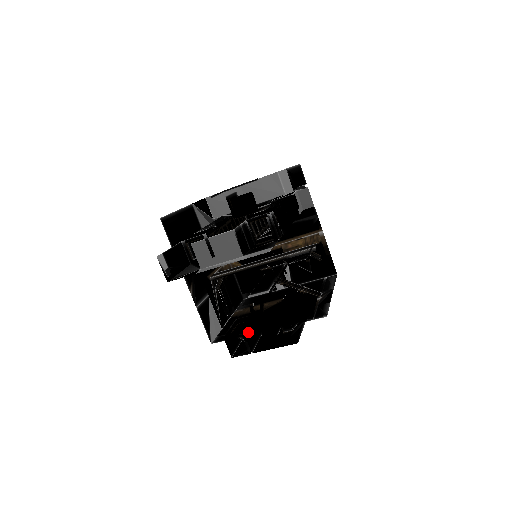
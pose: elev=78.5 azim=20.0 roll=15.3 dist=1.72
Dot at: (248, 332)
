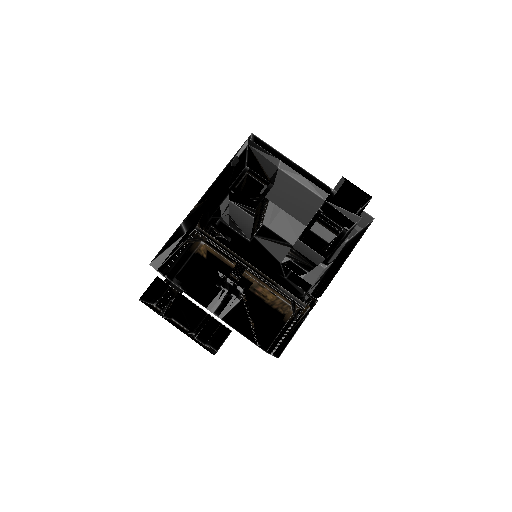
Dot at: occluded
